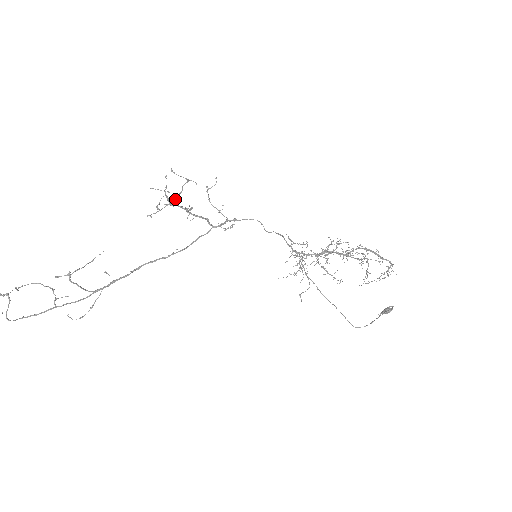
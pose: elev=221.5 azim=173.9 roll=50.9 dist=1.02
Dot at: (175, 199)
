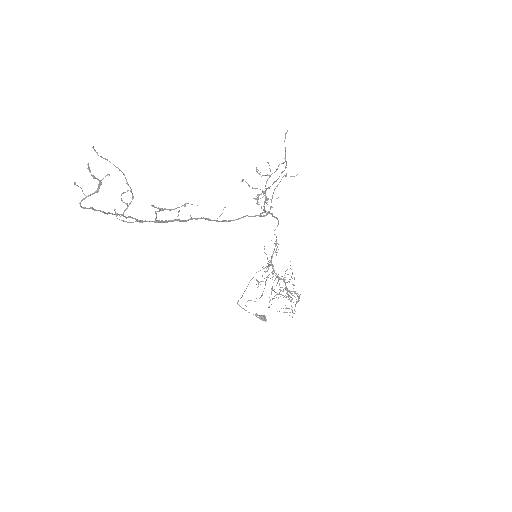
Dot at: (266, 175)
